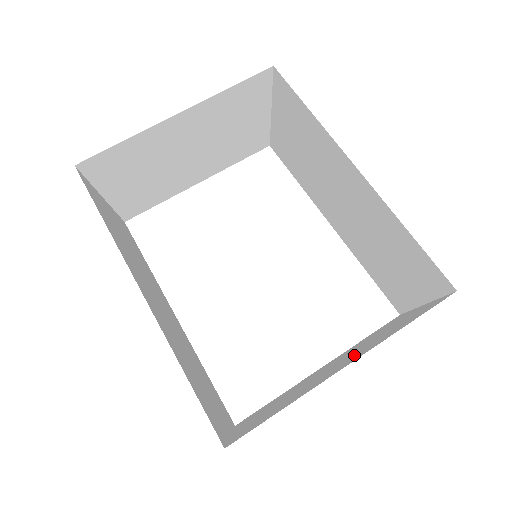
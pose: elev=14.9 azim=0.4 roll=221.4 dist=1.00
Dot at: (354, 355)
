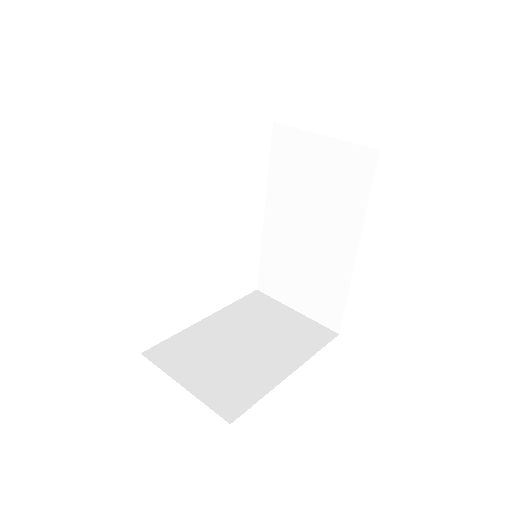
Dot at: (277, 350)
